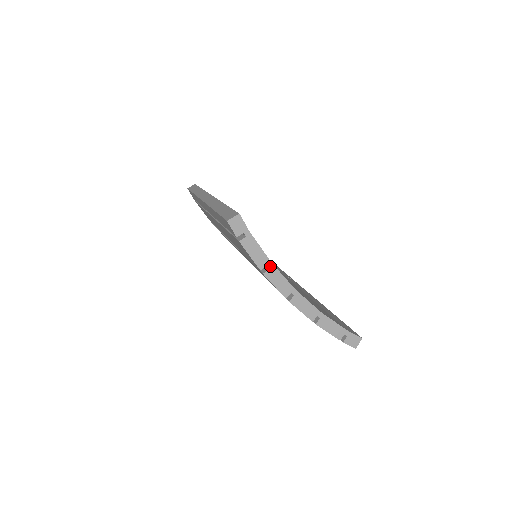
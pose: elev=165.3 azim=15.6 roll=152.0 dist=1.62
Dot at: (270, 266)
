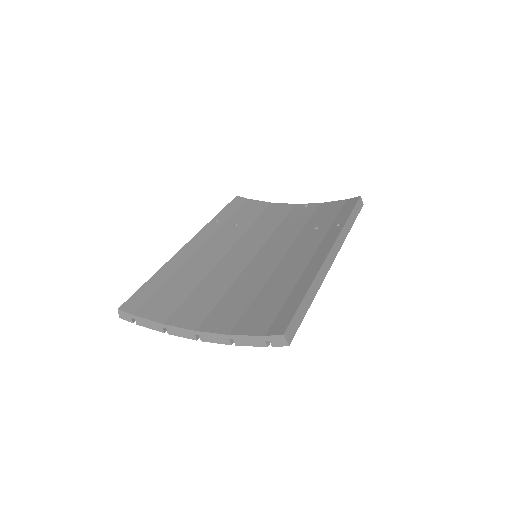
Dot at: (165, 326)
